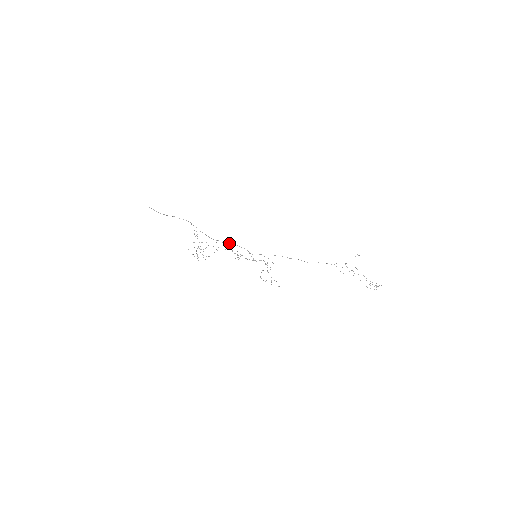
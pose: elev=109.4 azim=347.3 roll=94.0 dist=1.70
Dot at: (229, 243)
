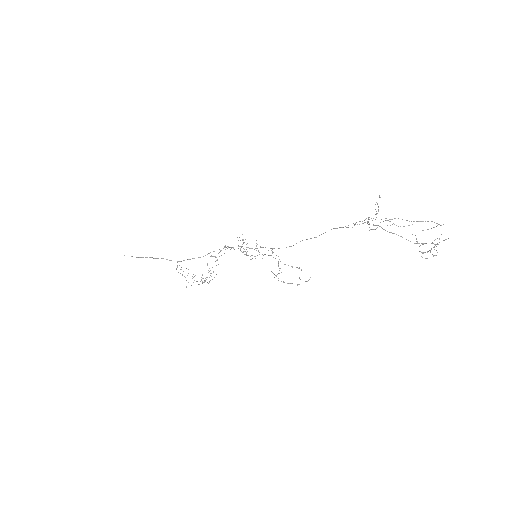
Dot at: occluded
